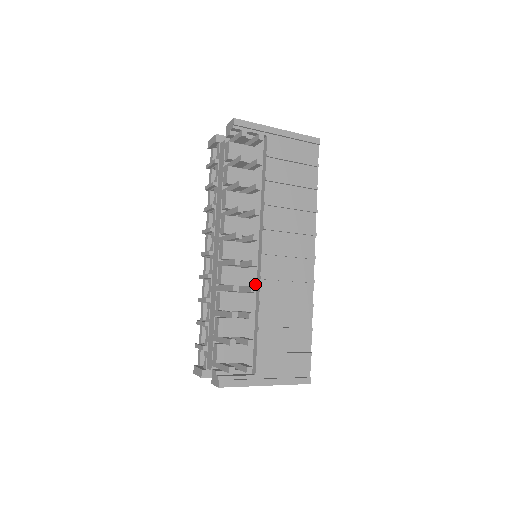
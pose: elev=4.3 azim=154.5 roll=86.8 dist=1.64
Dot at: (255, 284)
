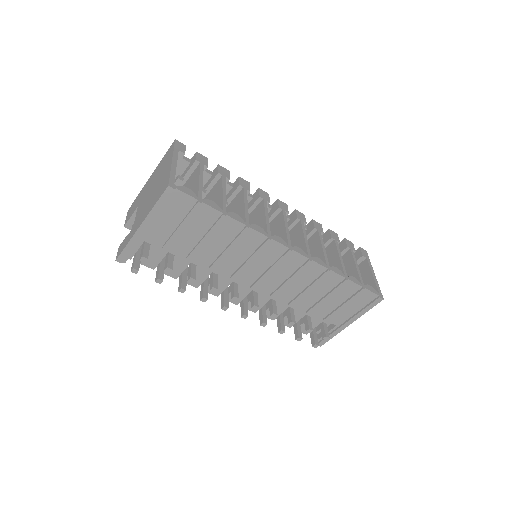
Dot at: occluded
